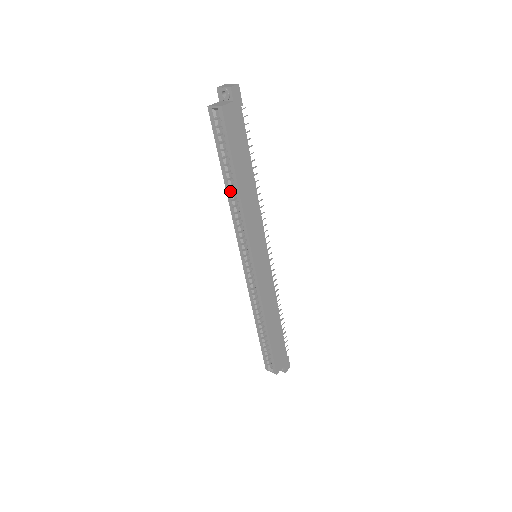
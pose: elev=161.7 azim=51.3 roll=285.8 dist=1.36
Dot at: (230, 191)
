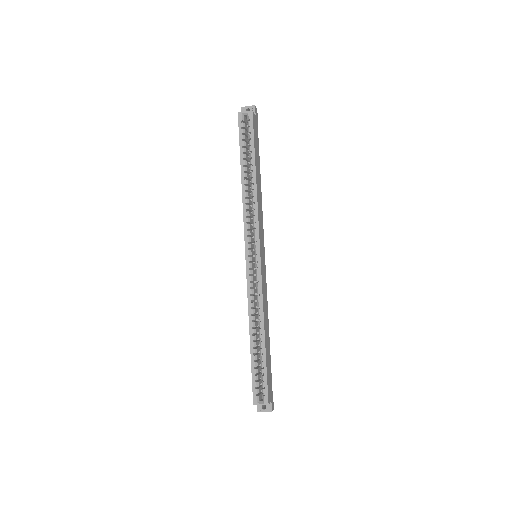
Dot at: (246, 183)
